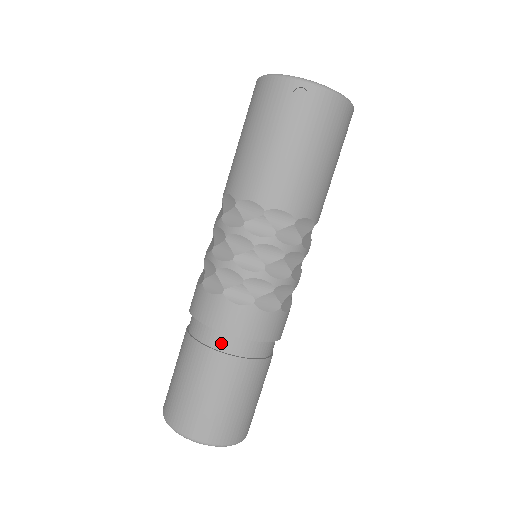
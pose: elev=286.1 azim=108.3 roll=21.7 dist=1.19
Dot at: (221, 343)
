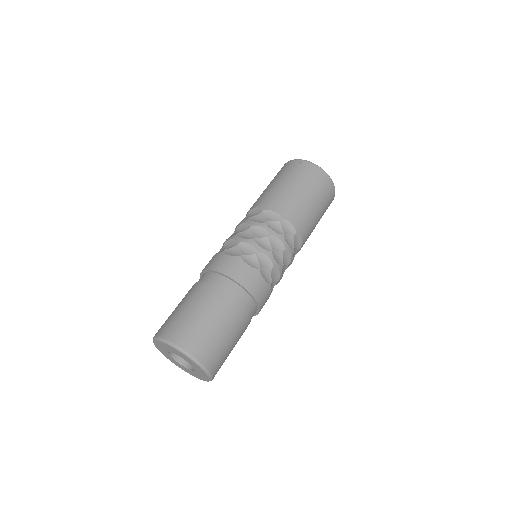
Dot at: (211, 279)
